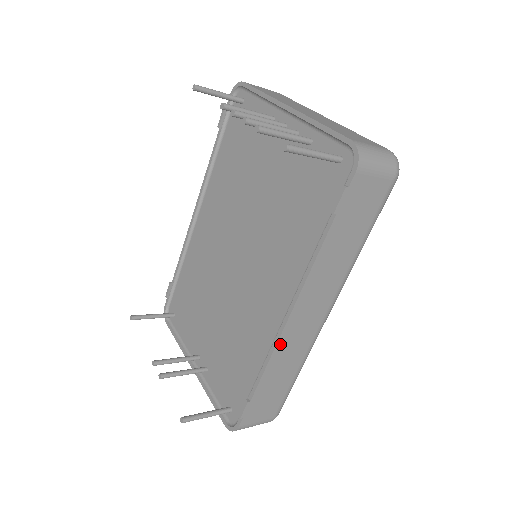
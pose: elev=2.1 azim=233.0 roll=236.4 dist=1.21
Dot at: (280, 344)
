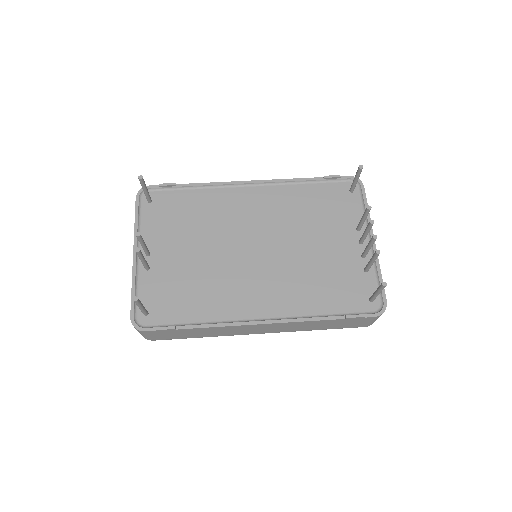
Dot at: (236, 326)
